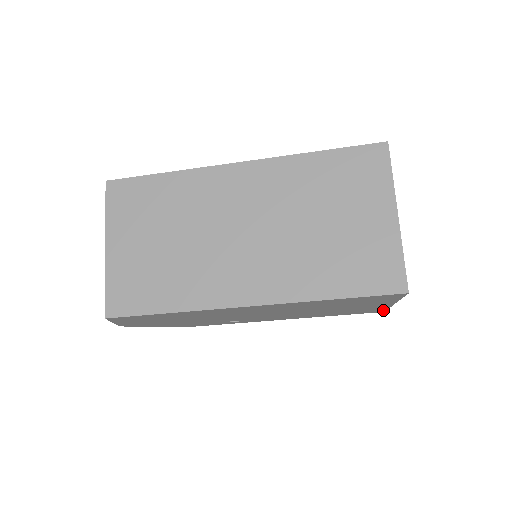
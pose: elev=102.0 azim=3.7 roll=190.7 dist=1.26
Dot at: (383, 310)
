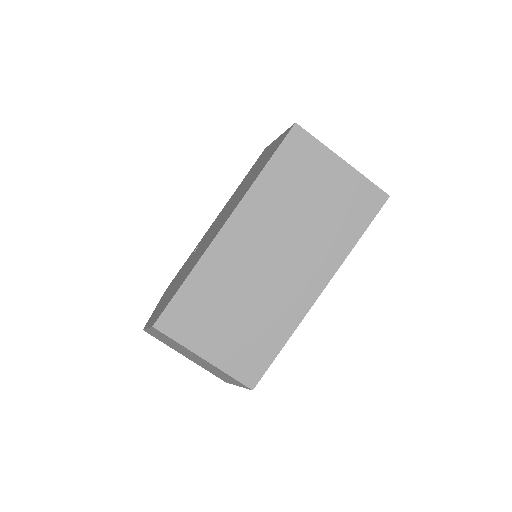
Dot at: occluded
